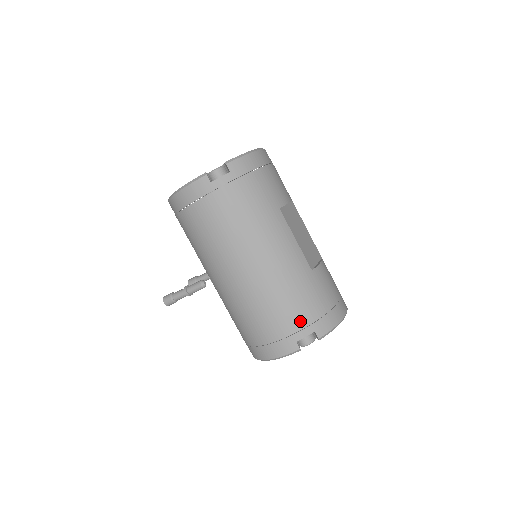
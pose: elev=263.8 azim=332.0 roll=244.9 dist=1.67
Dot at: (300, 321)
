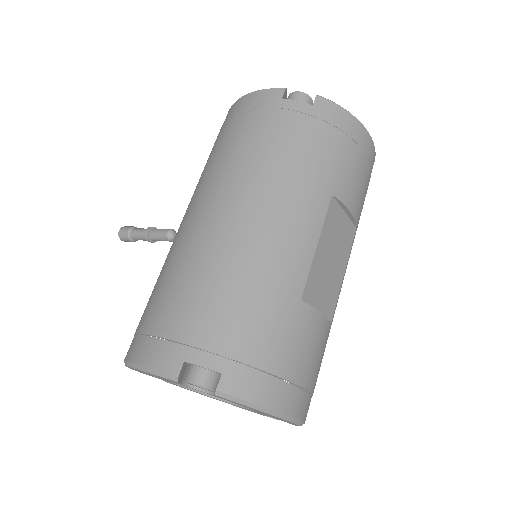
Dot at: (218, 337)
